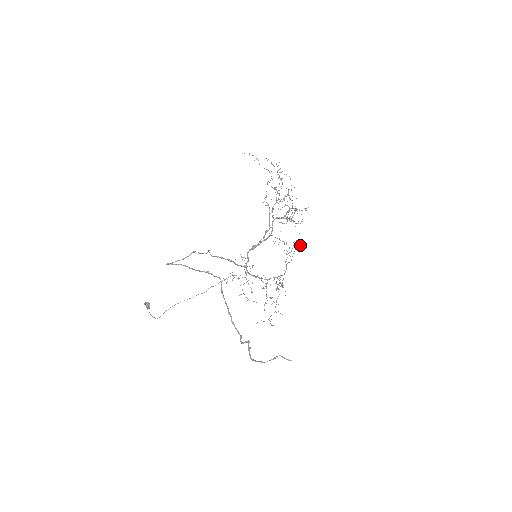
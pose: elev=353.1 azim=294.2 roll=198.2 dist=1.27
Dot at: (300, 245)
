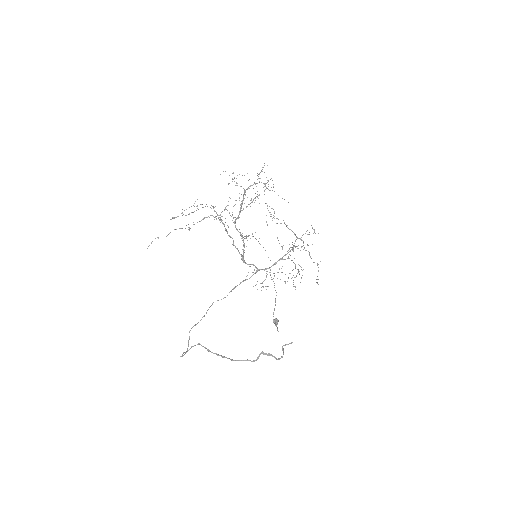
Dot at: occluded
